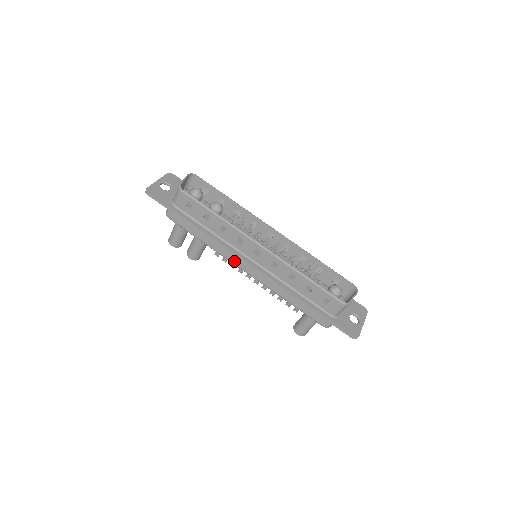
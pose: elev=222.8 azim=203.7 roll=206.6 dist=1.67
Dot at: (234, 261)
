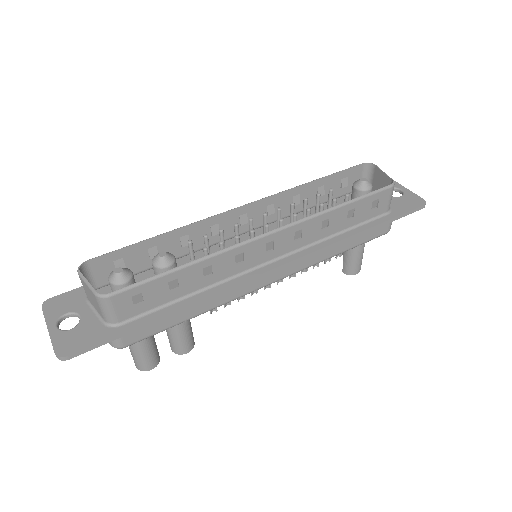
Dot at: (252, 288)
